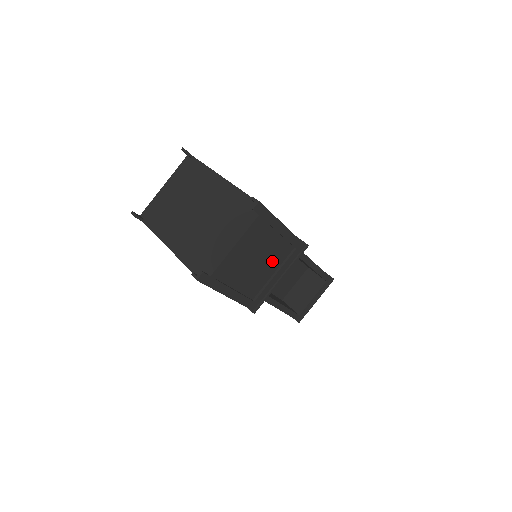
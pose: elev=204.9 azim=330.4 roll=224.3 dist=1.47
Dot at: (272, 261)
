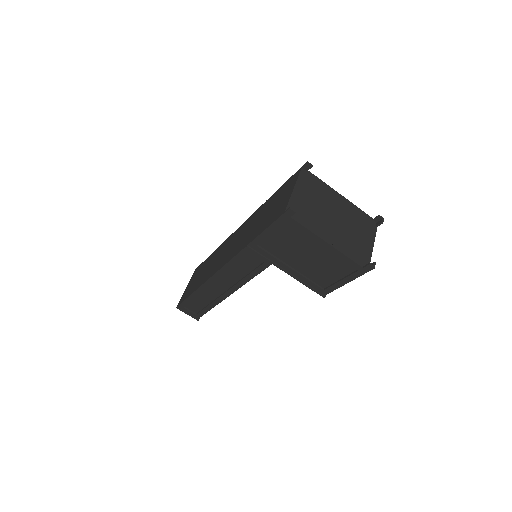
Dot at: occluded
